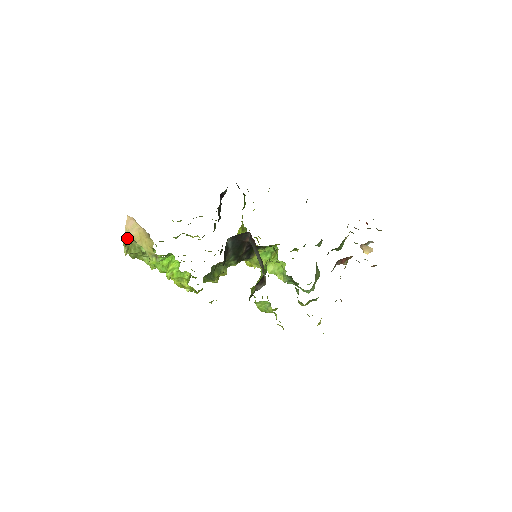
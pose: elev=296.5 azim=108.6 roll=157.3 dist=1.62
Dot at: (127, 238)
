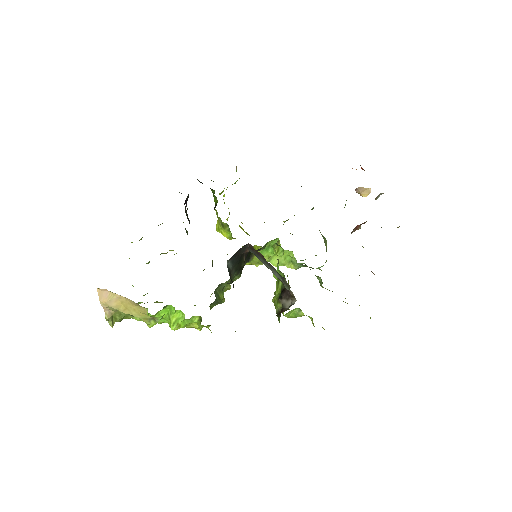
Dot at: (107, 310)
